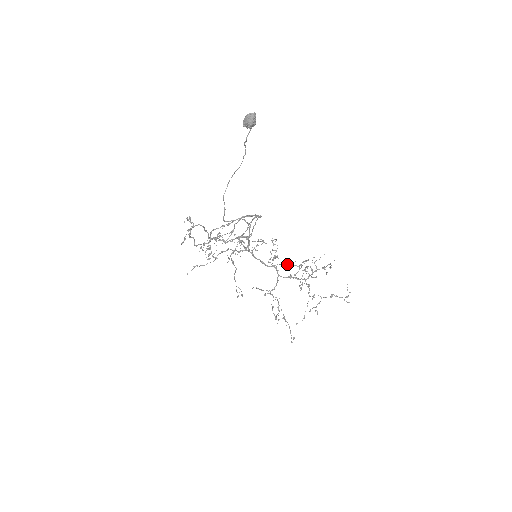
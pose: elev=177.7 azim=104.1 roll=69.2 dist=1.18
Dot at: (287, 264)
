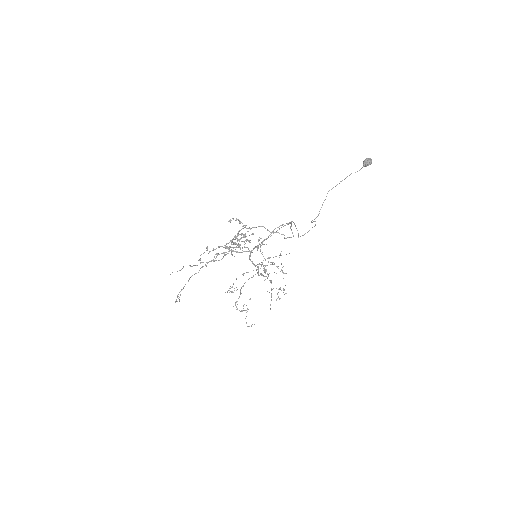
Dot at: occluded
